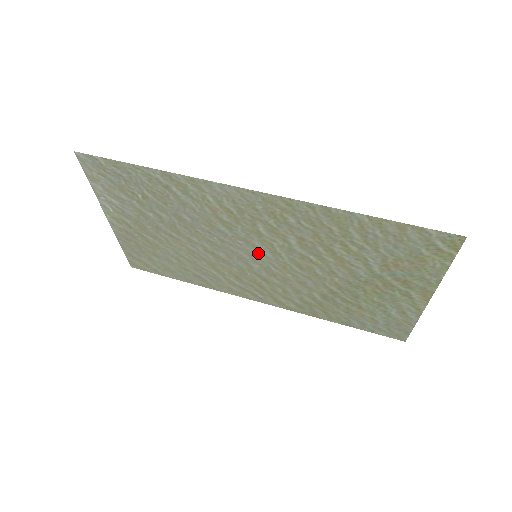
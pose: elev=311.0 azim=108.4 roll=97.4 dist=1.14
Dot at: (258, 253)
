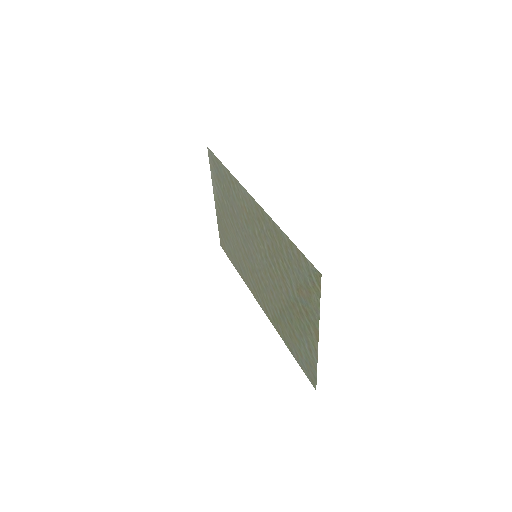
Dot at: (257, 254)
